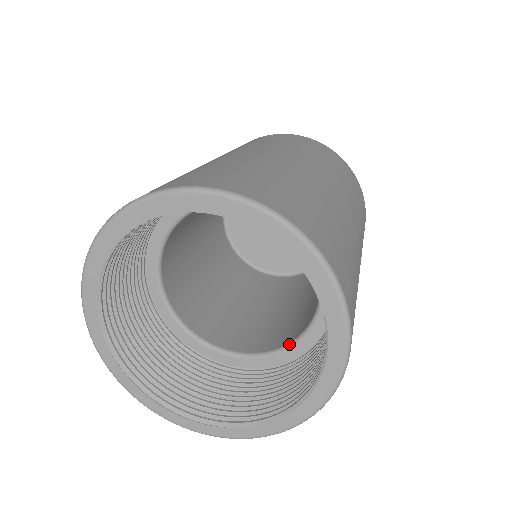
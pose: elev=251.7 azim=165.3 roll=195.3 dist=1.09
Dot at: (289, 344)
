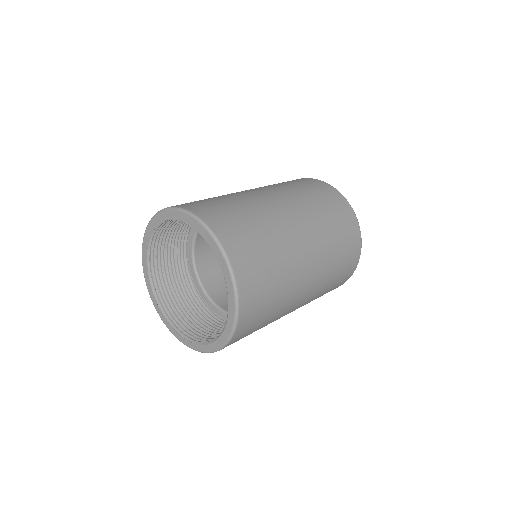
Dot at: occluded
